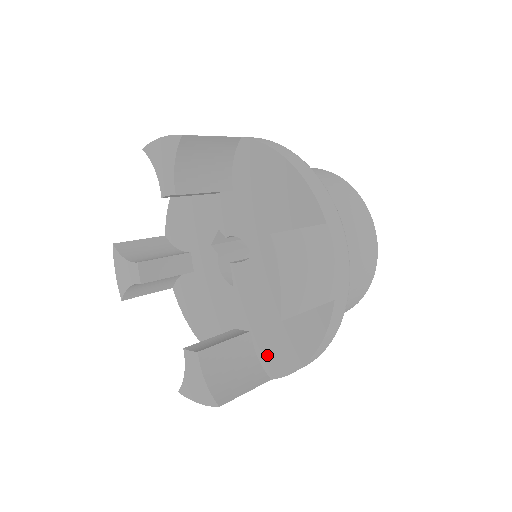
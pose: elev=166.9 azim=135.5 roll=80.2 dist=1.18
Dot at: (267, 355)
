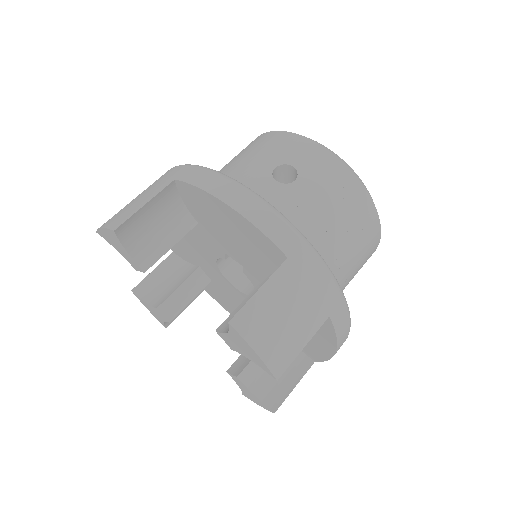
Dot at: (213, 291)
